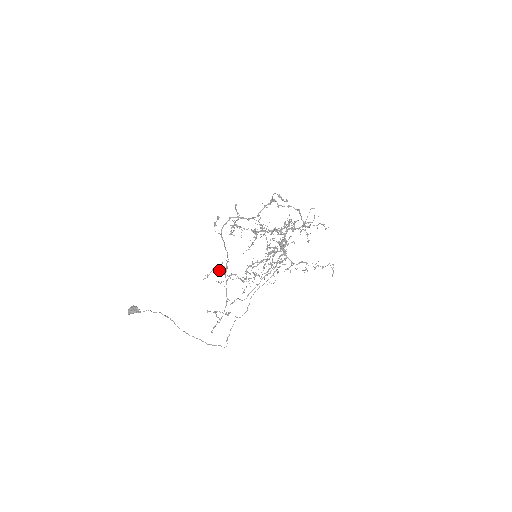
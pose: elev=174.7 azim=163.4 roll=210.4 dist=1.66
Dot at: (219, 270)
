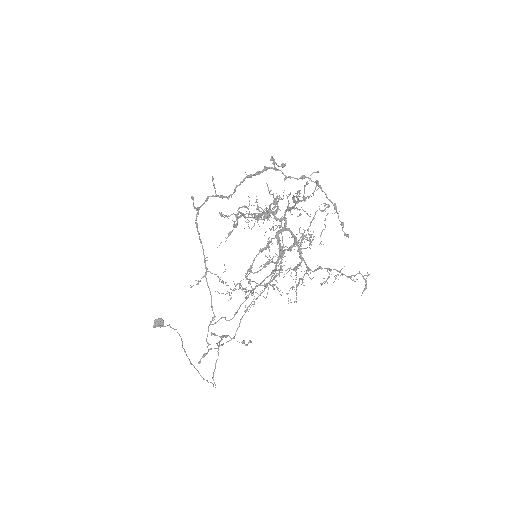
Dot at: (218, 276)
